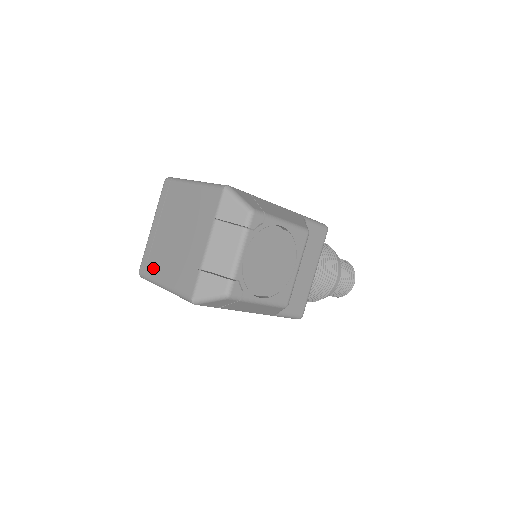
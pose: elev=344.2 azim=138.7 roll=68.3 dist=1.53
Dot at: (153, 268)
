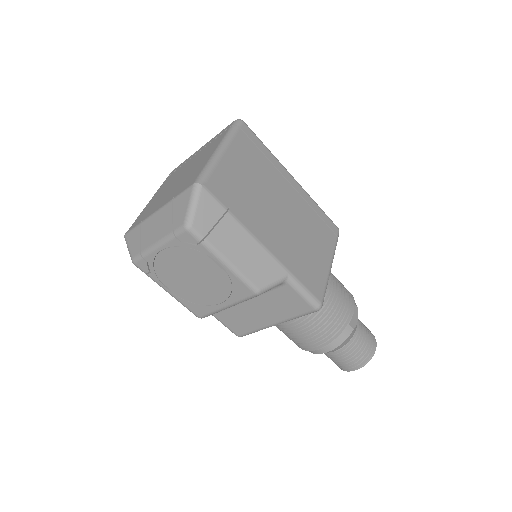
Dot at: (166, 181)
